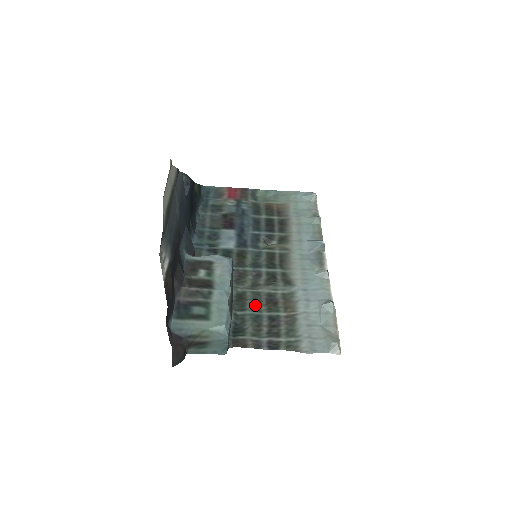
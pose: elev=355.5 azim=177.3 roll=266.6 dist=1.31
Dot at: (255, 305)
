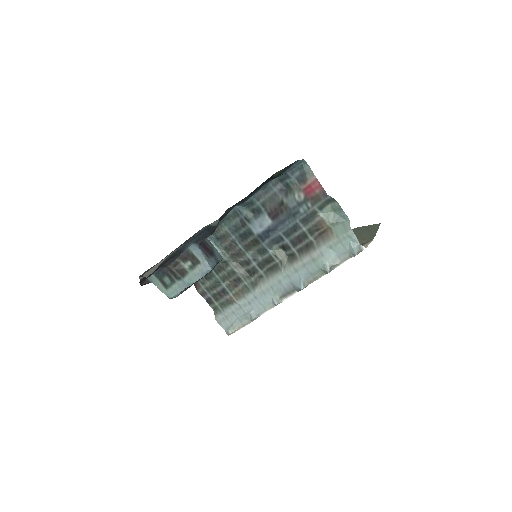
Dot at: (225, 277)
